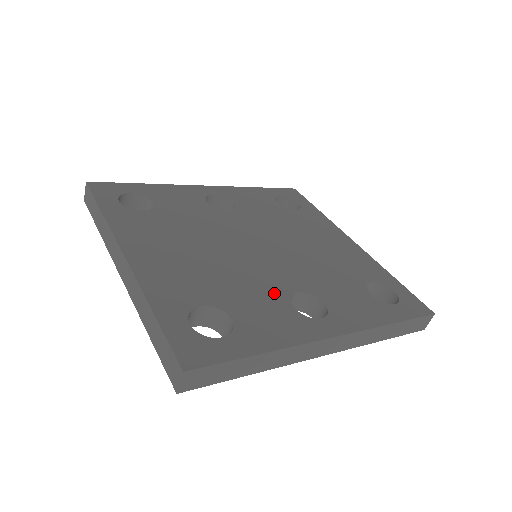
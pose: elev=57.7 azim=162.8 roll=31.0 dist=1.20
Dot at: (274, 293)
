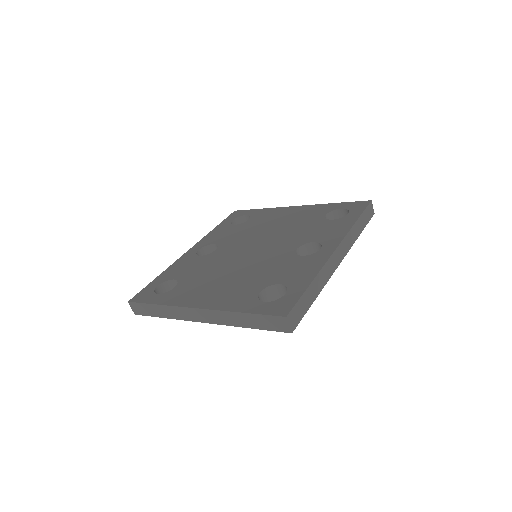
Dot at: (286, 259)
